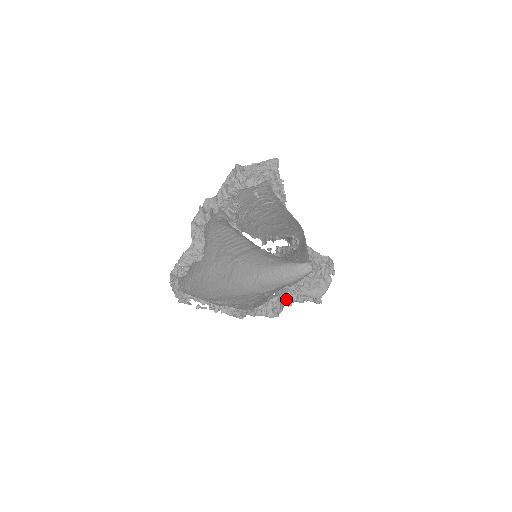
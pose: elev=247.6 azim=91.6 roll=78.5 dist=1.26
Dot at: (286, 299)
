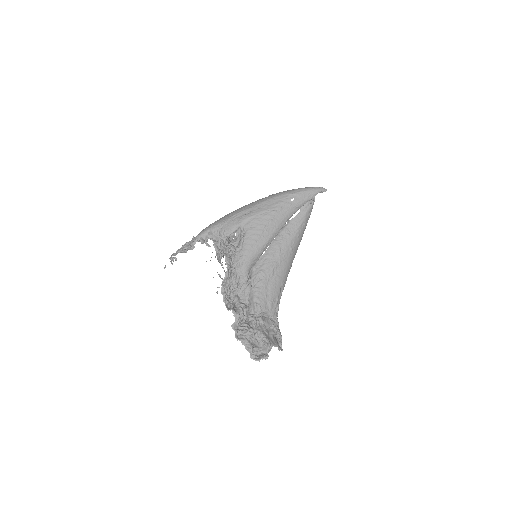
Dot at: (245, 323)
